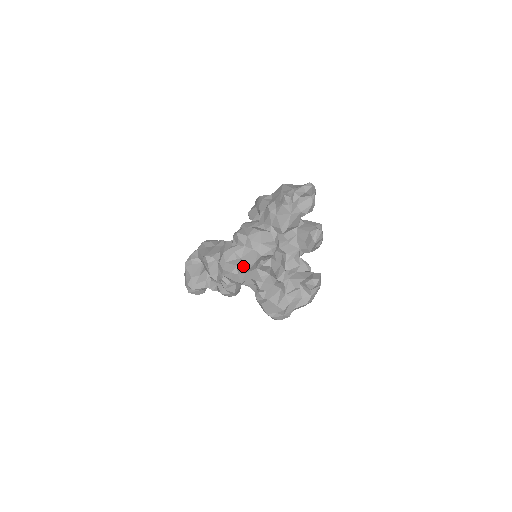
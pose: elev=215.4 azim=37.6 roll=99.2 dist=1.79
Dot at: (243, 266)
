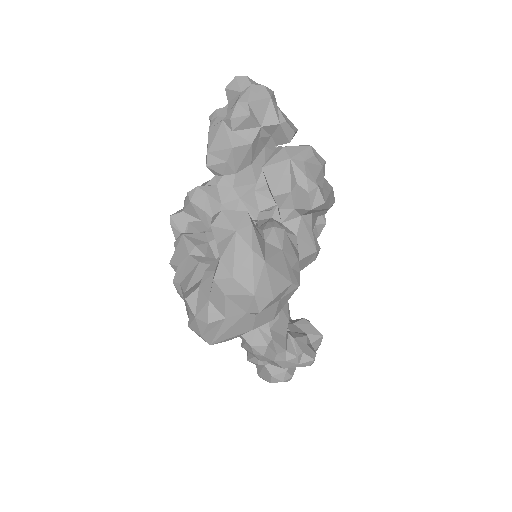
Dot at: occluded
